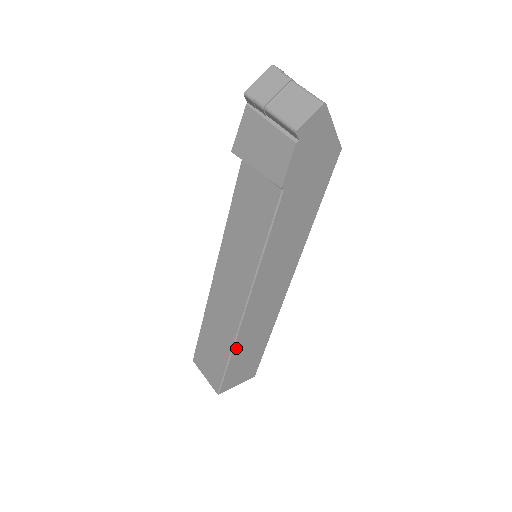
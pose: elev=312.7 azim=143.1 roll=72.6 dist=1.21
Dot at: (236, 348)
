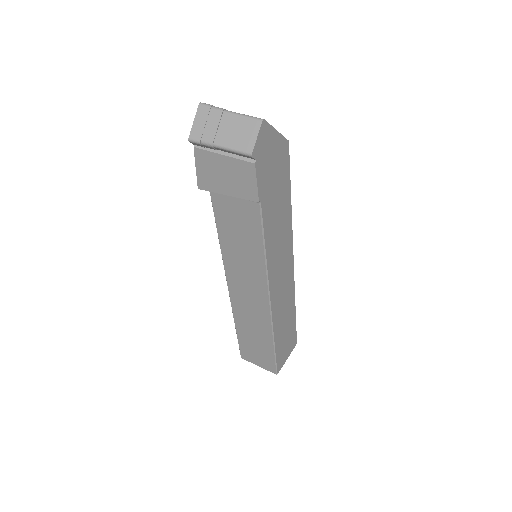
Dot at: (275, 334)
